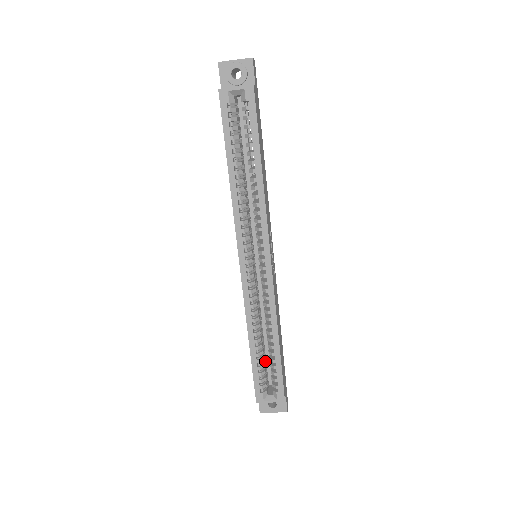
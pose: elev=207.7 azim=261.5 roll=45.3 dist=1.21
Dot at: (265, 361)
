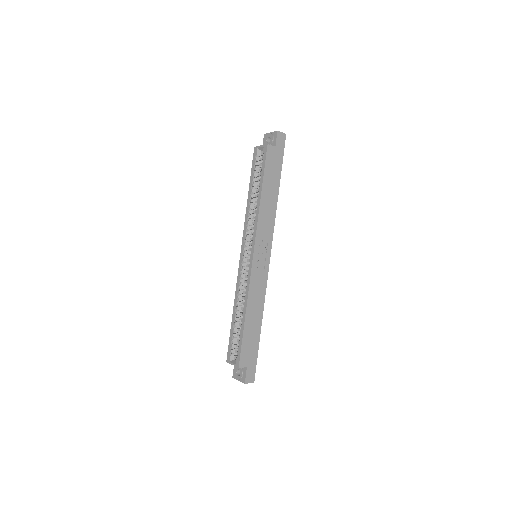
Dot at: occluded
